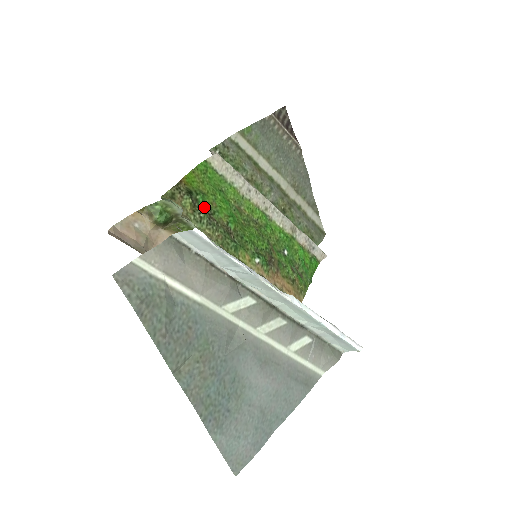
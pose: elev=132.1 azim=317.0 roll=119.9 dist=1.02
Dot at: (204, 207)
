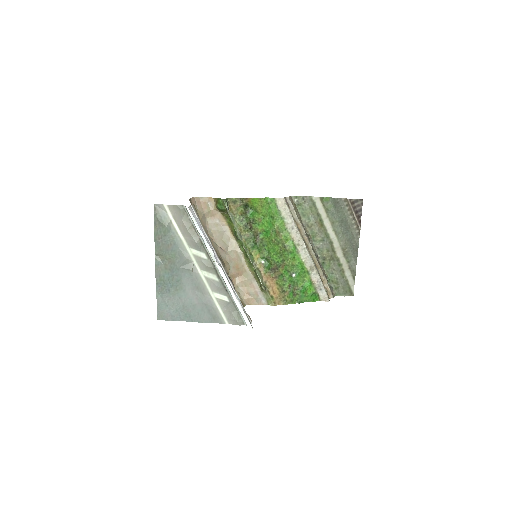
Dot at: (250, 217)
